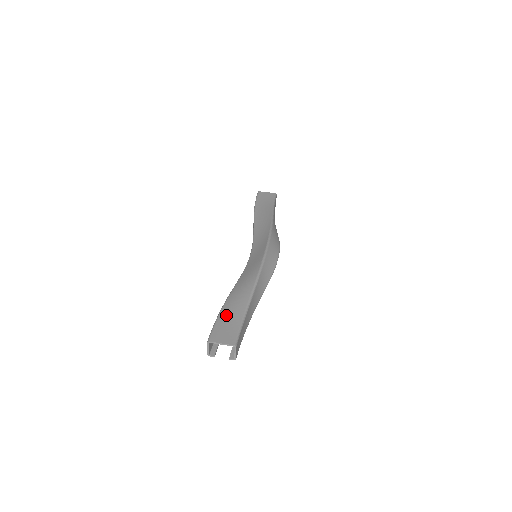
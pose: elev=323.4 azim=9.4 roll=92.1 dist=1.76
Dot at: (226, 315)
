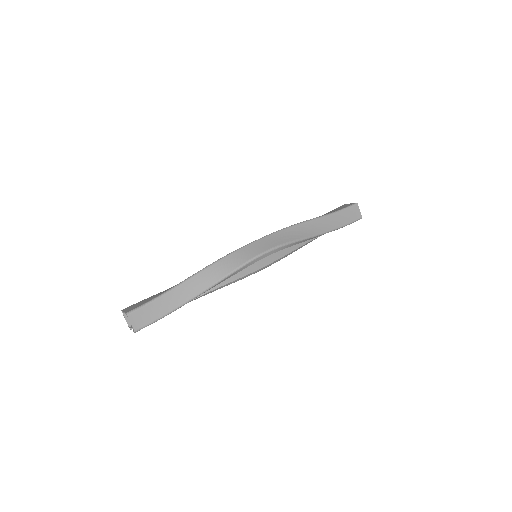
Dot at: (157, 294)
